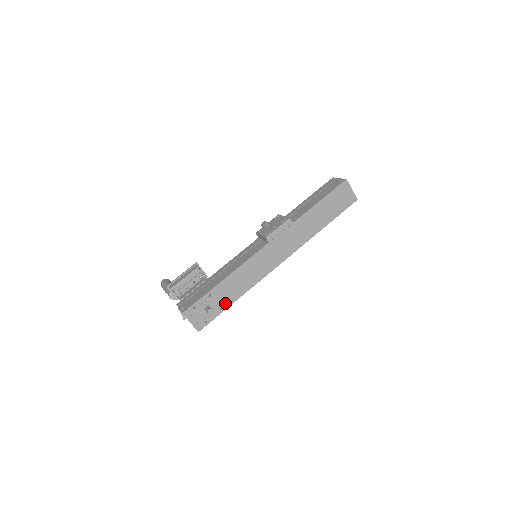
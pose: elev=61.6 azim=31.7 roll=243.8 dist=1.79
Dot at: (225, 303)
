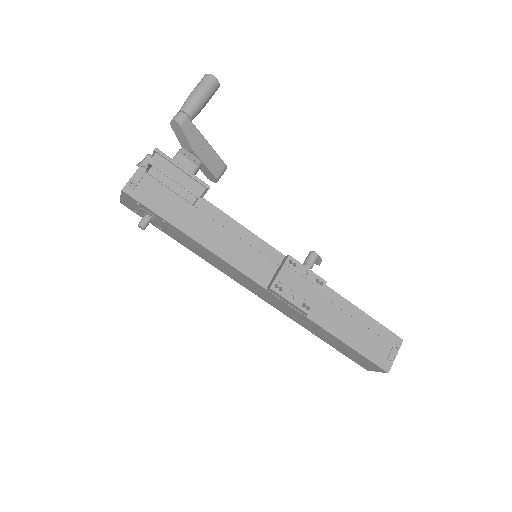
Dot at: (169, 233)
